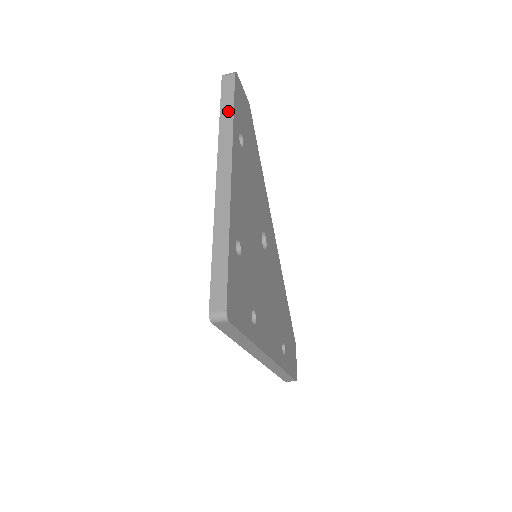
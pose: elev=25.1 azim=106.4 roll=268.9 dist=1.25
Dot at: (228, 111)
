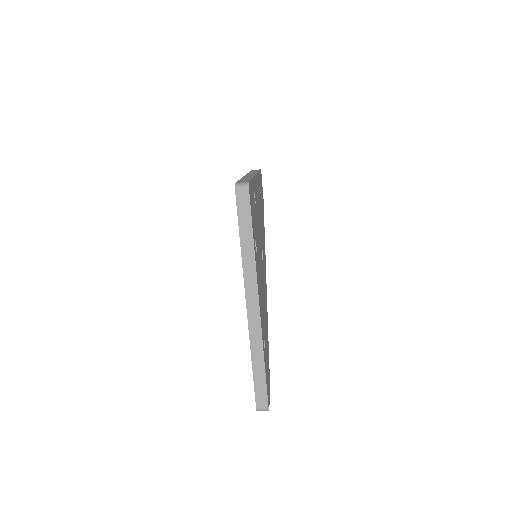
Dot at: (255, 171)
